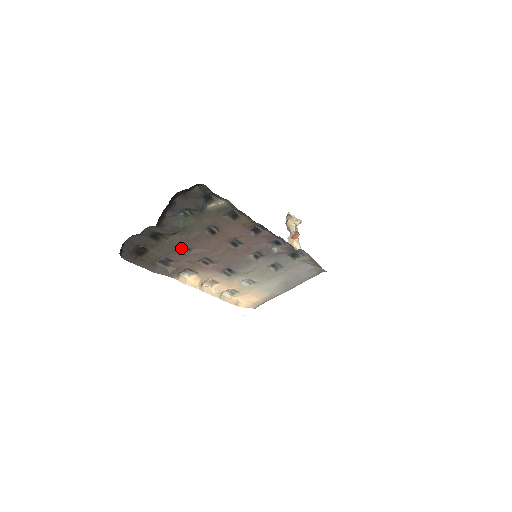
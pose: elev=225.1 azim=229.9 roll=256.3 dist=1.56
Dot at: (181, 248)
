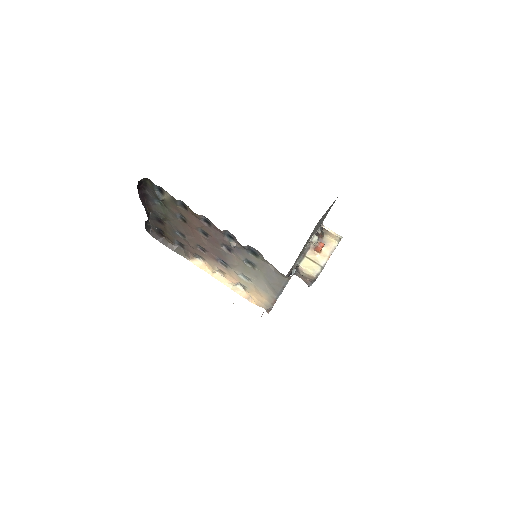
Dot at: (181, 234)
